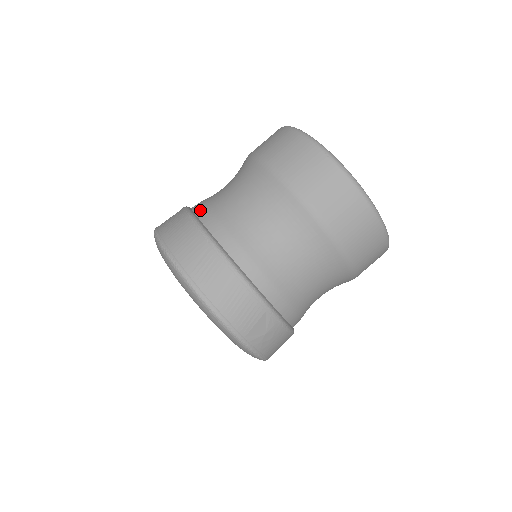
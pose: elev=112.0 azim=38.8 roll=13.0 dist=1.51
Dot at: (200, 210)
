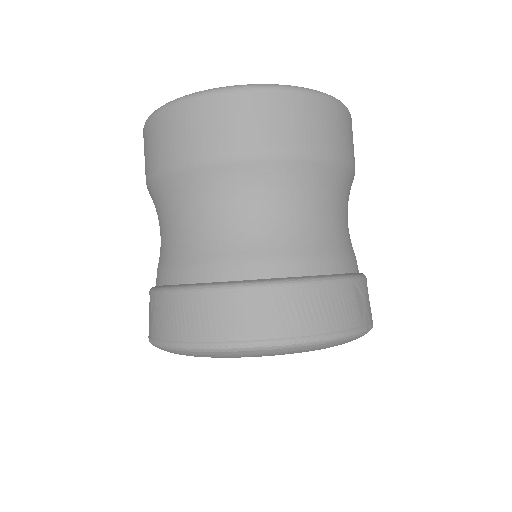
Dot at: (185, 275)
